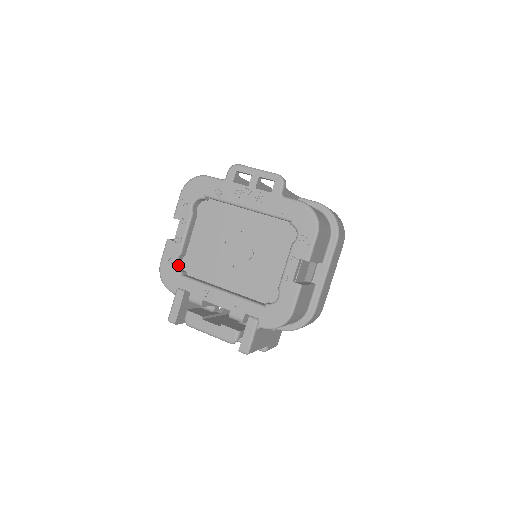
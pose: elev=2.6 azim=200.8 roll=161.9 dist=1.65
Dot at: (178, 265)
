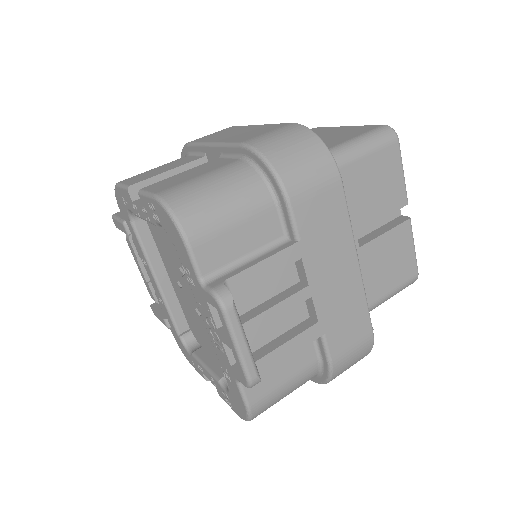
Dot at: occluded
